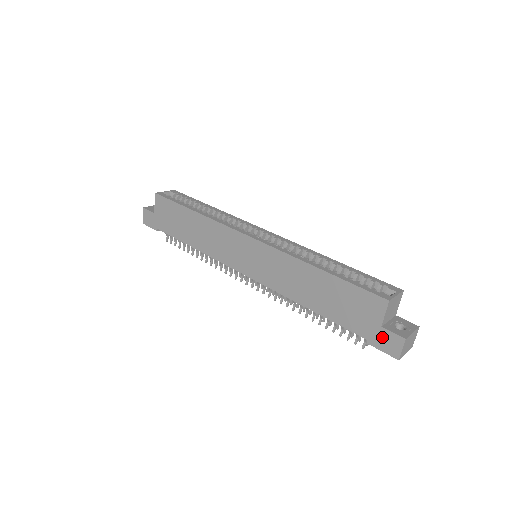
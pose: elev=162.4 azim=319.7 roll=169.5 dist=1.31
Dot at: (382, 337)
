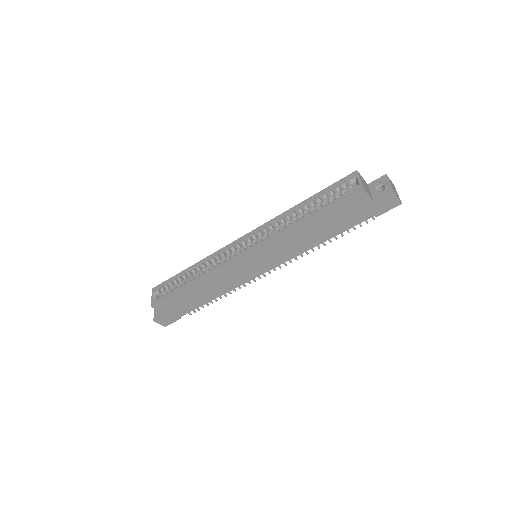
Dot at: (381, 206)
